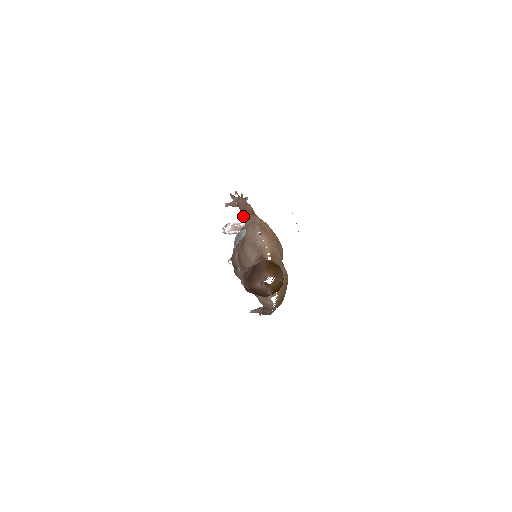
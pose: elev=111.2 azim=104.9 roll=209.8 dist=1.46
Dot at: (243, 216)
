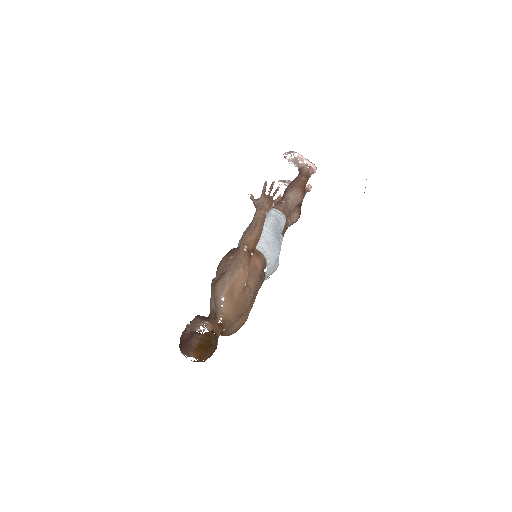
Dot at: occluded
